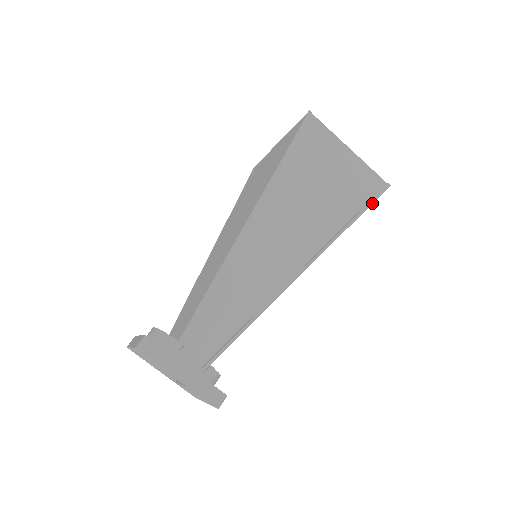
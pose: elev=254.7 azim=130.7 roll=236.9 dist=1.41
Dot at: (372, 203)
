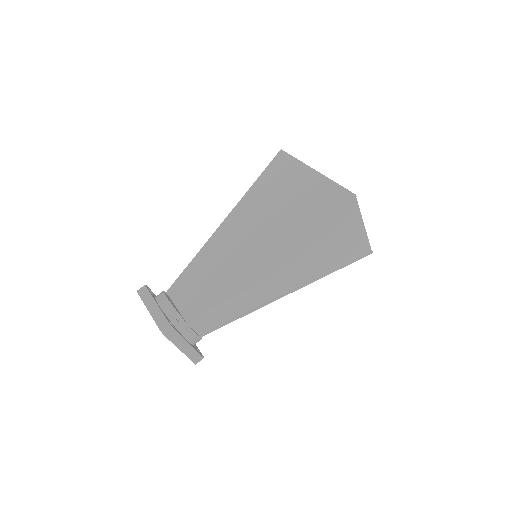
Dot at: occluded
